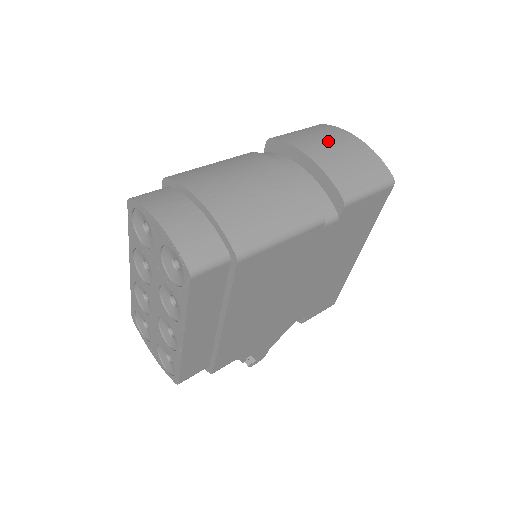
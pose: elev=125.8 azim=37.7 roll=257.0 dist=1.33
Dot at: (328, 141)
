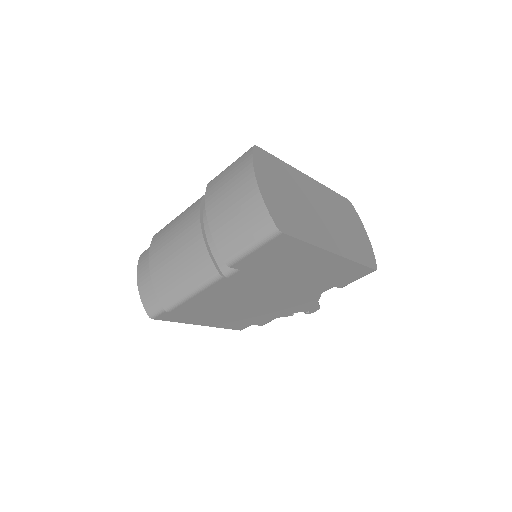
Dot at: (230, 191)
